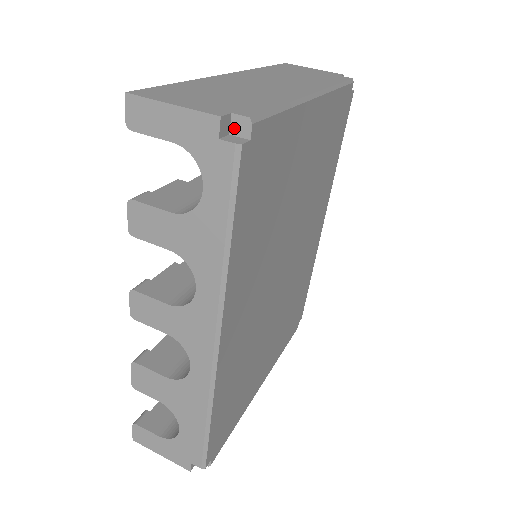
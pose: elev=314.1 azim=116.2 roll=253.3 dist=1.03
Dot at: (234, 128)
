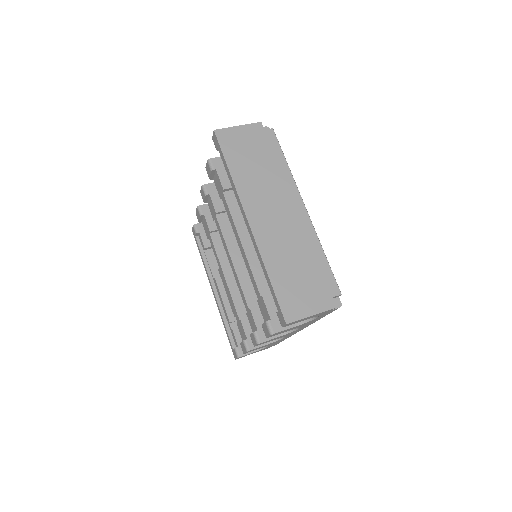
Dot at: occluded
